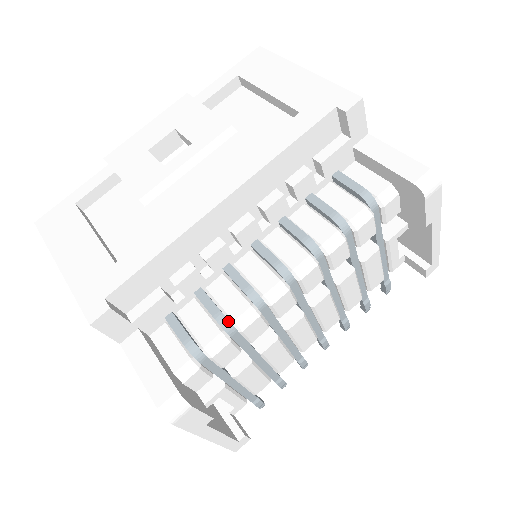
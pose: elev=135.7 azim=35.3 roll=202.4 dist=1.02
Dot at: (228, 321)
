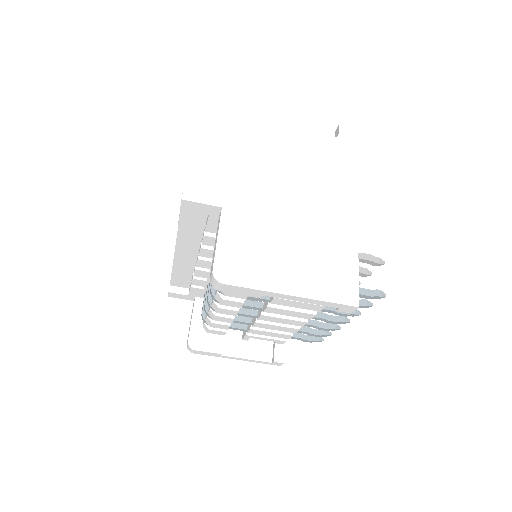
Dot at: (207, 312)
